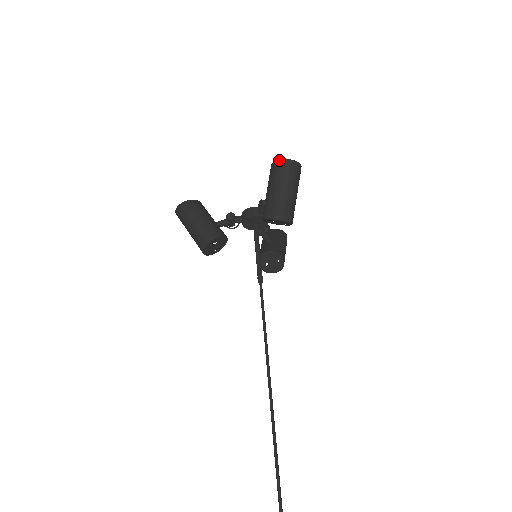
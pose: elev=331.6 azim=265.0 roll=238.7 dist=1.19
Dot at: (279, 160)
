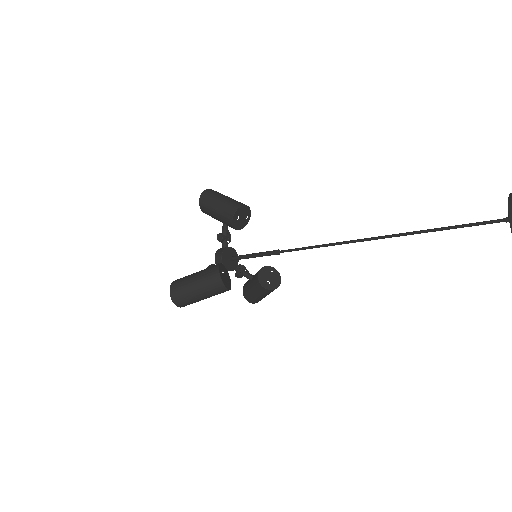
Dot at: (201, 194)
